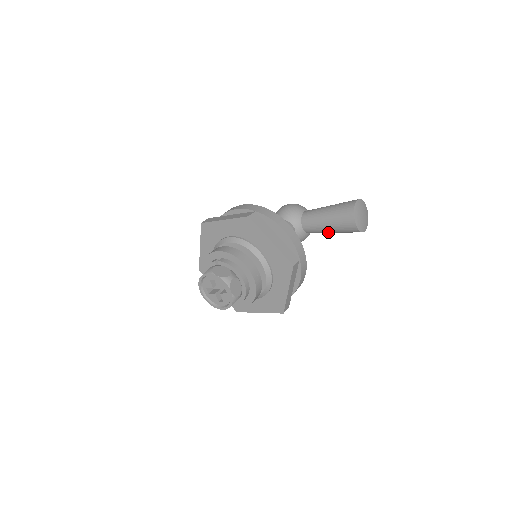
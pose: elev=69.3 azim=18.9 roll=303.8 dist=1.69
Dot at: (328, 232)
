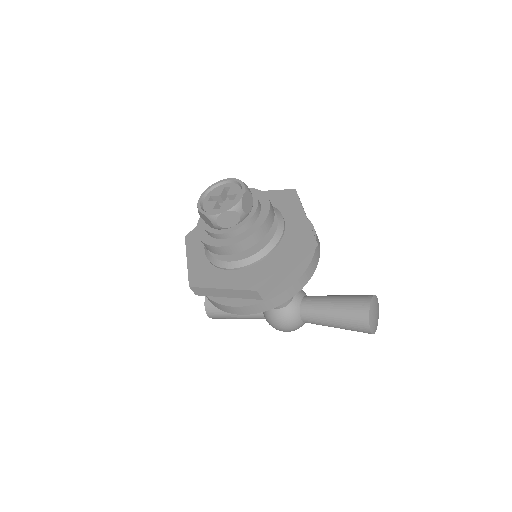
Dot at: (328, 316)
